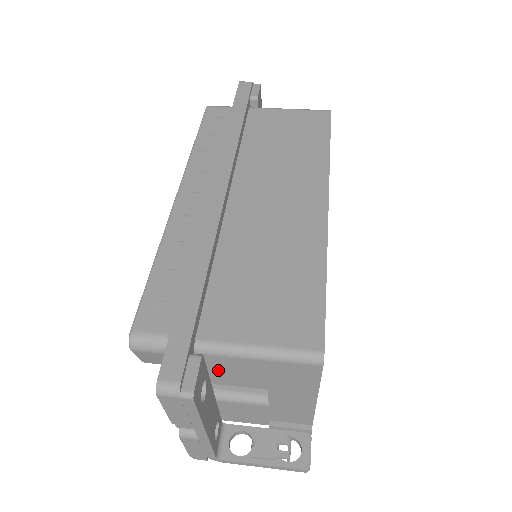
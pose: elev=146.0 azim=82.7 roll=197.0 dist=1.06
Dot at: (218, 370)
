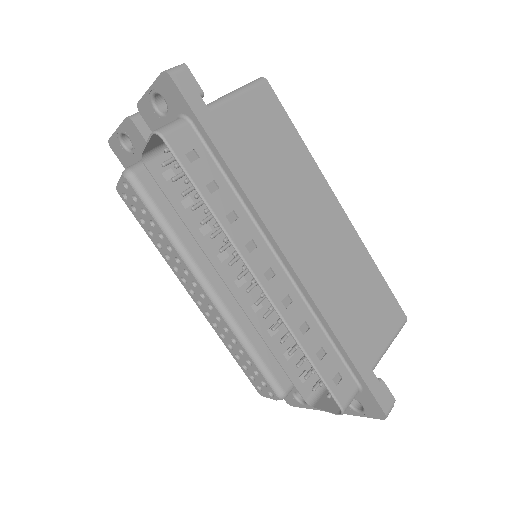
Dot at: occluded
